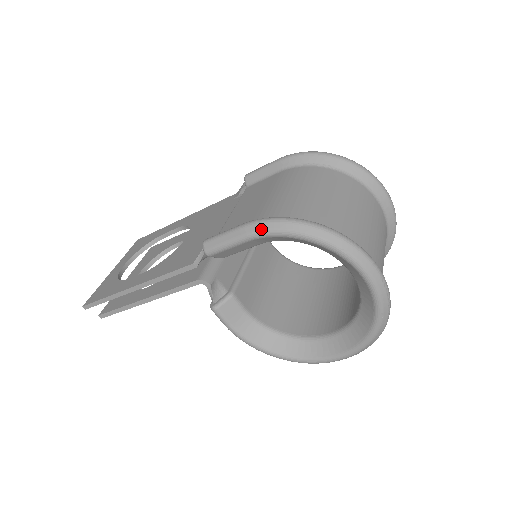
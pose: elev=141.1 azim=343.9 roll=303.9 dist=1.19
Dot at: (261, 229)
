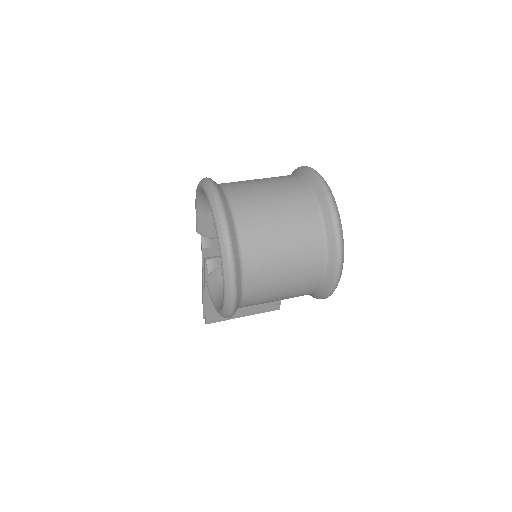
Dot at: occluded
